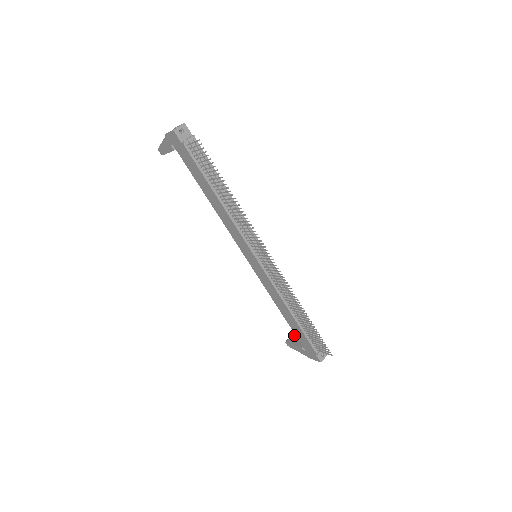
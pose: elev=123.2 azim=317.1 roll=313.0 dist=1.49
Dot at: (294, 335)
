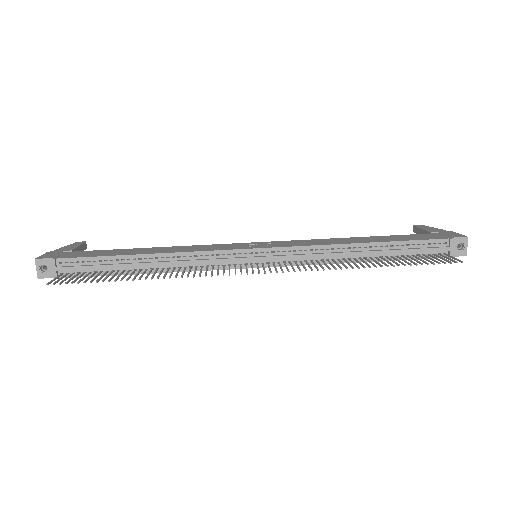
Dot at: (414, 227)
